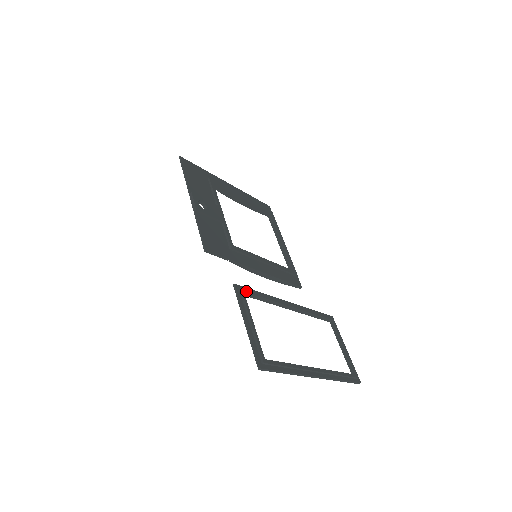
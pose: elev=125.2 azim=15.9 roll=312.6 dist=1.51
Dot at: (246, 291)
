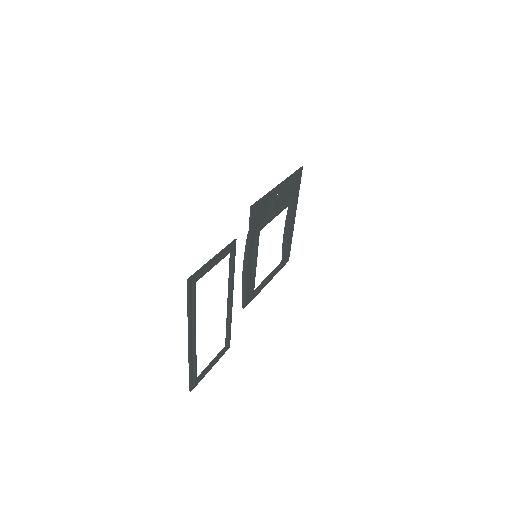
Dot at: occluded
